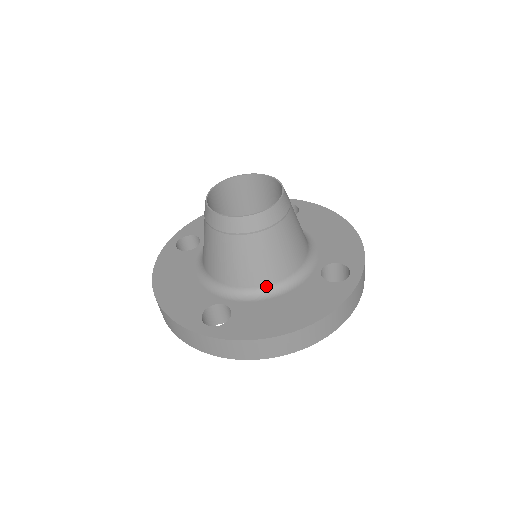
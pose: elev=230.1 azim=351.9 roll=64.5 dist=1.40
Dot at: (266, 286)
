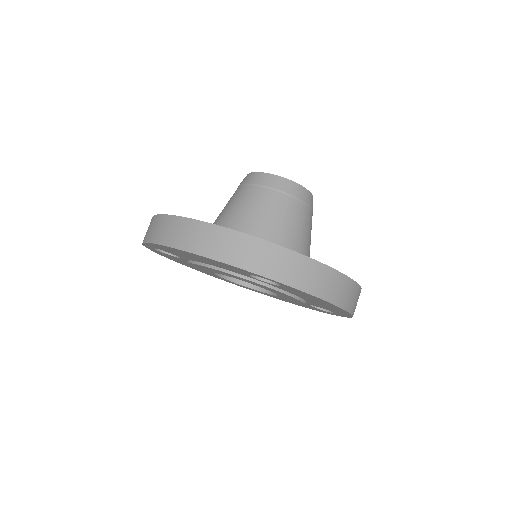
Dot at: occluded
